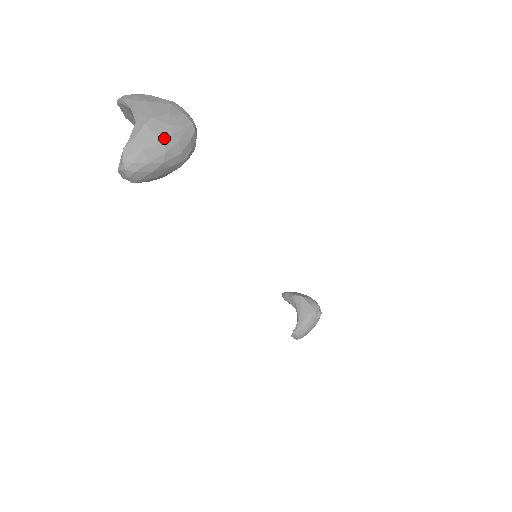
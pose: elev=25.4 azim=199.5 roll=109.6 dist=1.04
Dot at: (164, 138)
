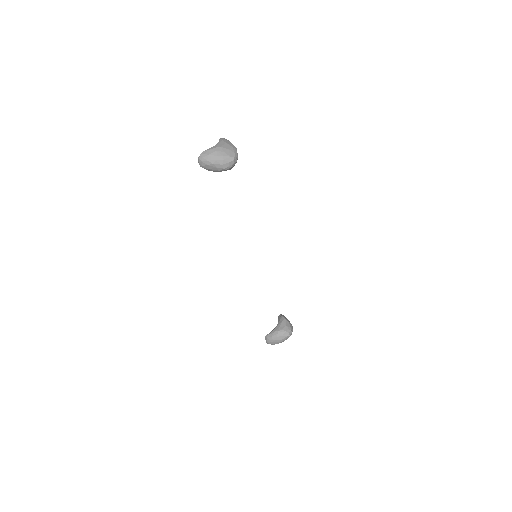
Dot at: (219, 155)
